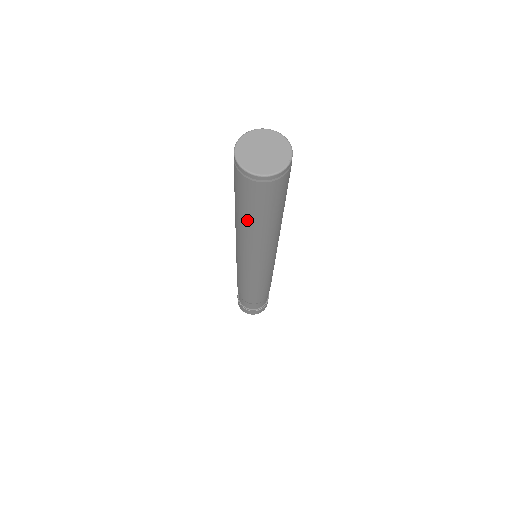
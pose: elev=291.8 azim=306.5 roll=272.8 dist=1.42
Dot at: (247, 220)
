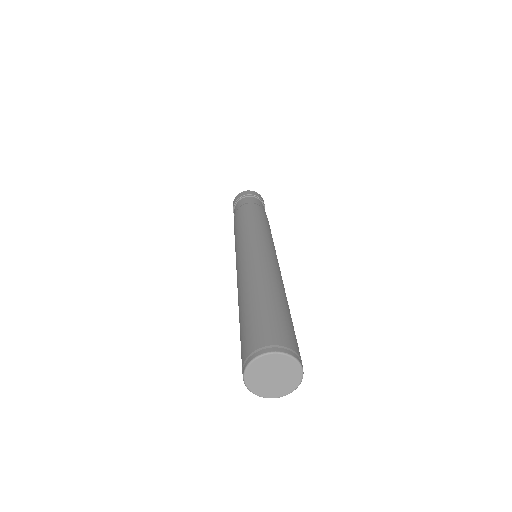
Dot at: occluded
